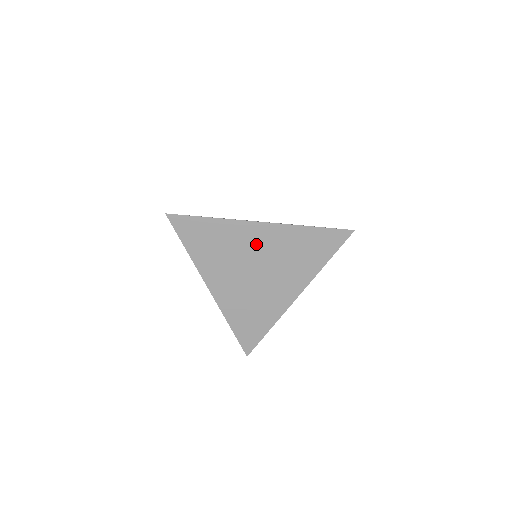
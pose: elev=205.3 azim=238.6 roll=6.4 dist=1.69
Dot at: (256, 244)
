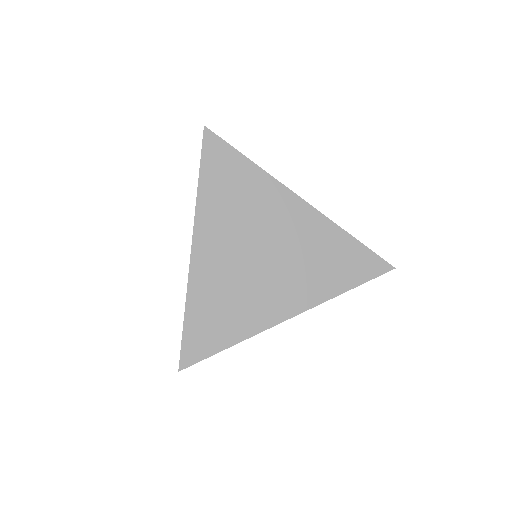
Dot at: occluded
